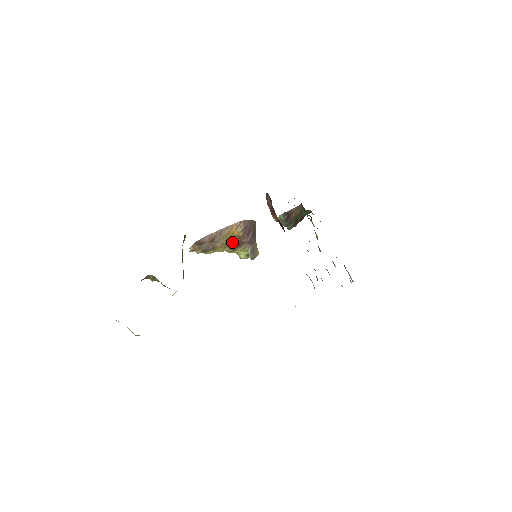
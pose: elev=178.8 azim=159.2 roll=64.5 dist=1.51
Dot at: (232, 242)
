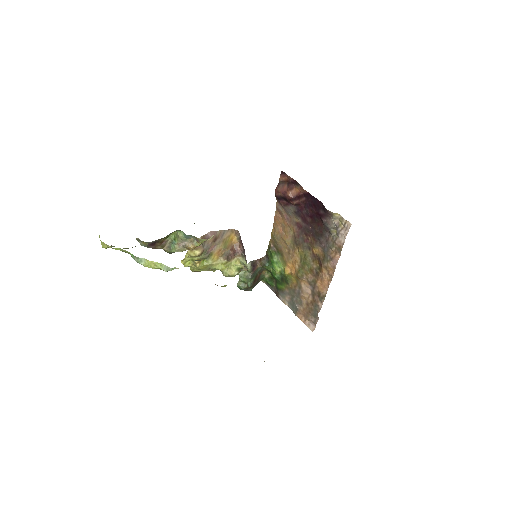
Dot at: (228, 250)
